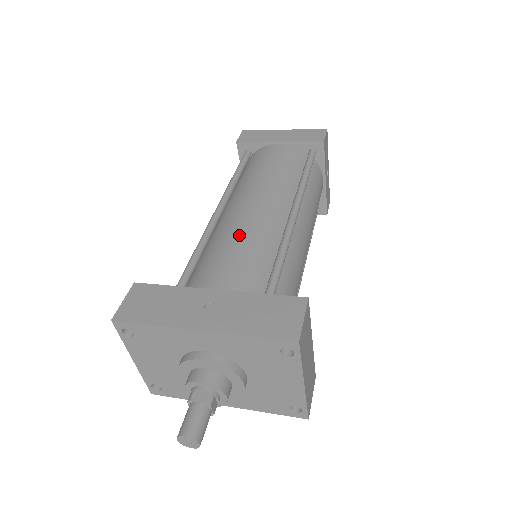
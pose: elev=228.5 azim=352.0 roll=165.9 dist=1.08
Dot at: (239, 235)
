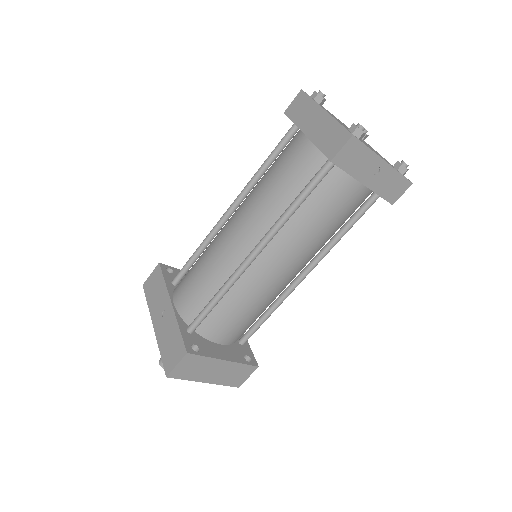
Dot at: (208, 260)
